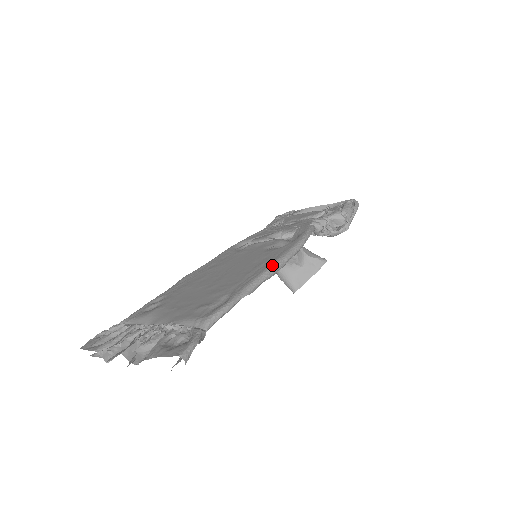
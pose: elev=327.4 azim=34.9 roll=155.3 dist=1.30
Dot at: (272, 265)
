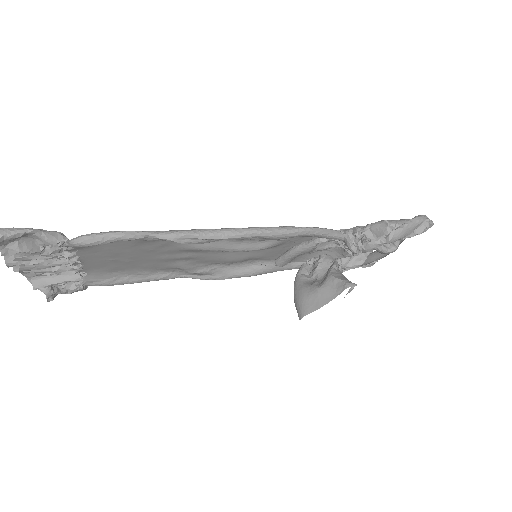
Dot at: occluded
